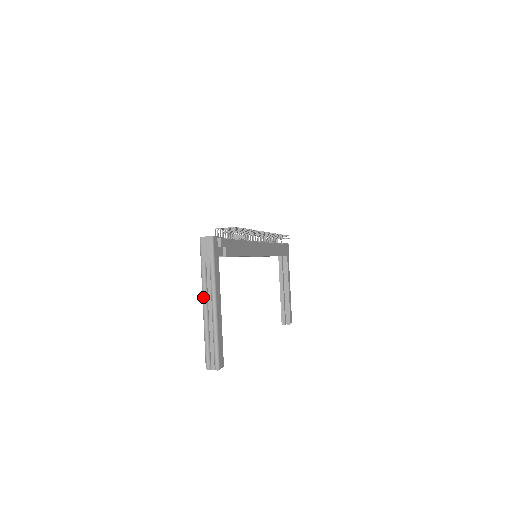
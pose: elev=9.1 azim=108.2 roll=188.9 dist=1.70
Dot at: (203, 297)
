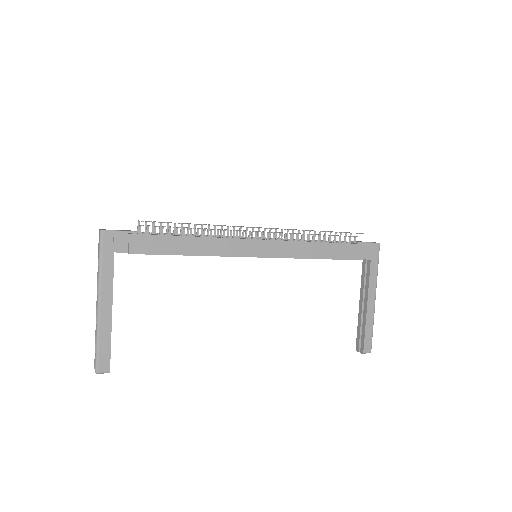
Dot at: (97, 293)
